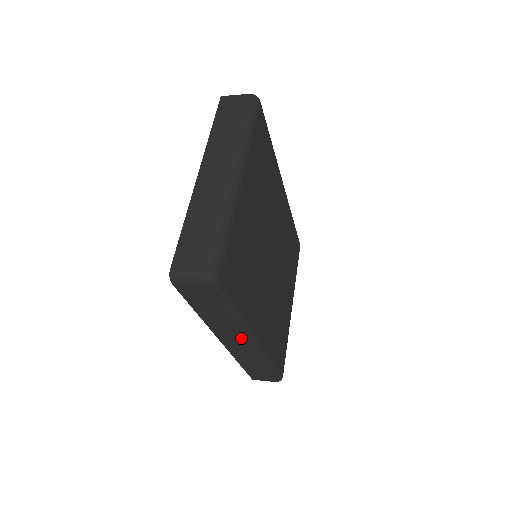
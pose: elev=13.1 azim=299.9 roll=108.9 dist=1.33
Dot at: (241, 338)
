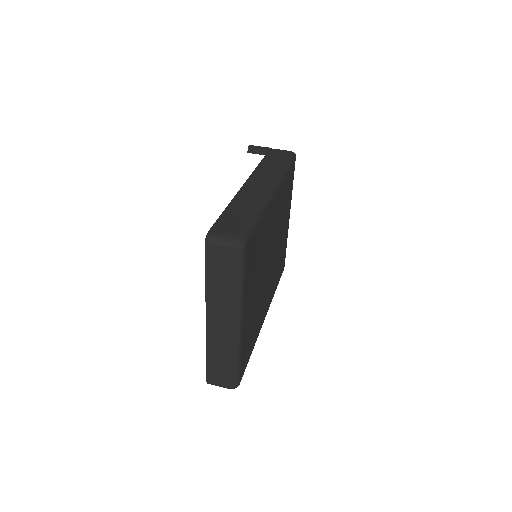
Dot at: occluded
